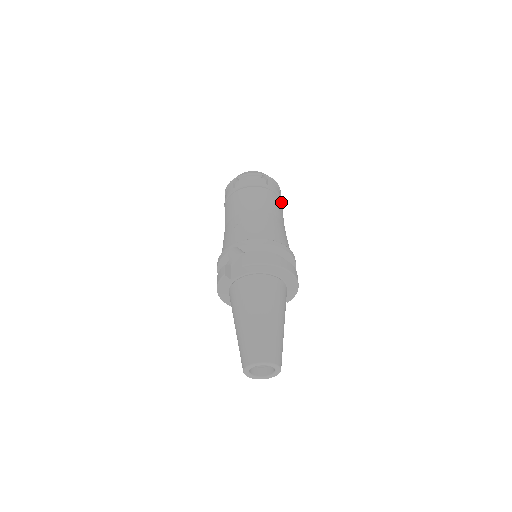
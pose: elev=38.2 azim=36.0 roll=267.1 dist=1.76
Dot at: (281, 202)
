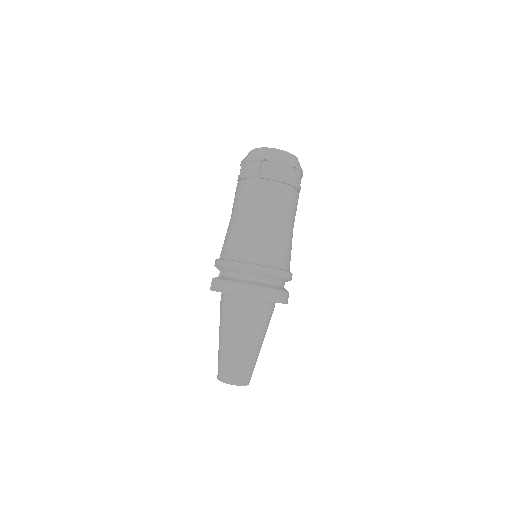
Dot at: (288, 187)
